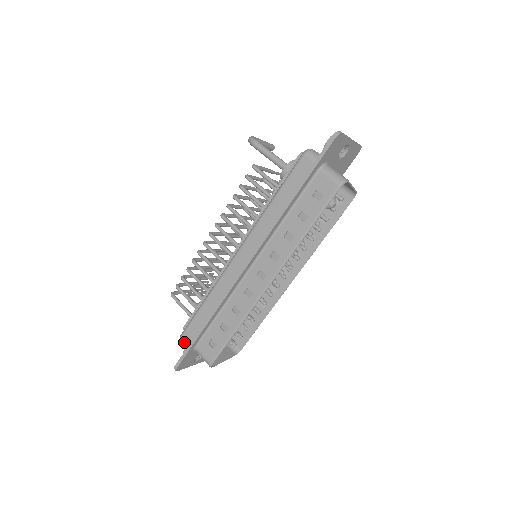
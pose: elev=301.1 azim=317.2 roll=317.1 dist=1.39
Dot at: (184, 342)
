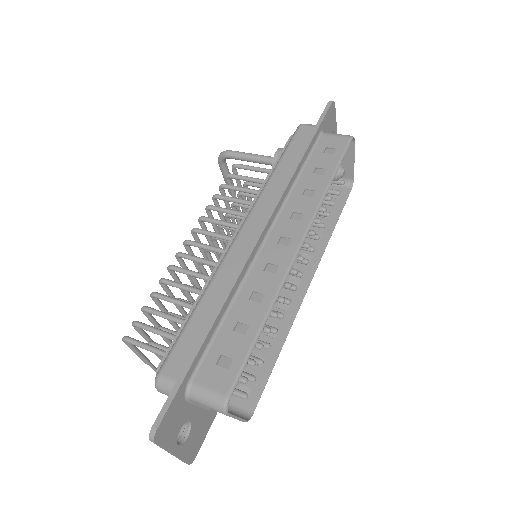
Dot at: (167, 379)
